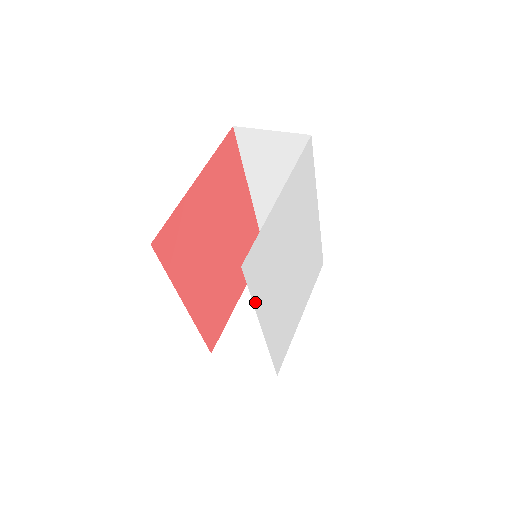
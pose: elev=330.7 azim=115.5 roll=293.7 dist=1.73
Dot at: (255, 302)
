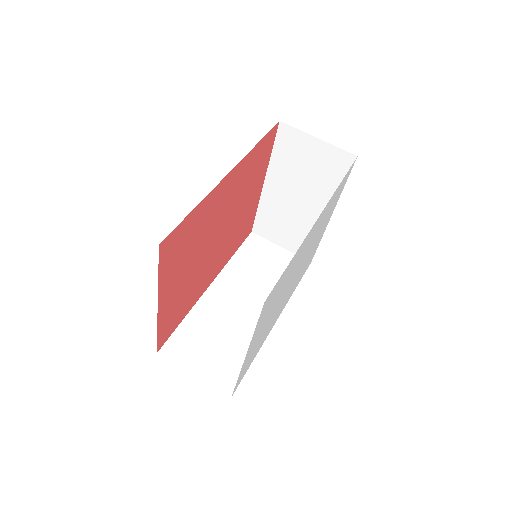
Dot at: (258, 351)
